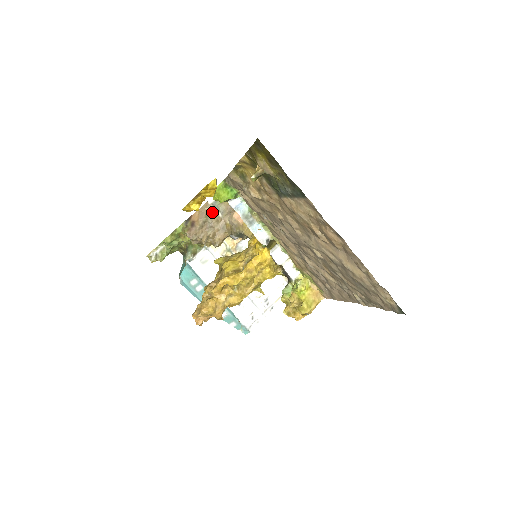
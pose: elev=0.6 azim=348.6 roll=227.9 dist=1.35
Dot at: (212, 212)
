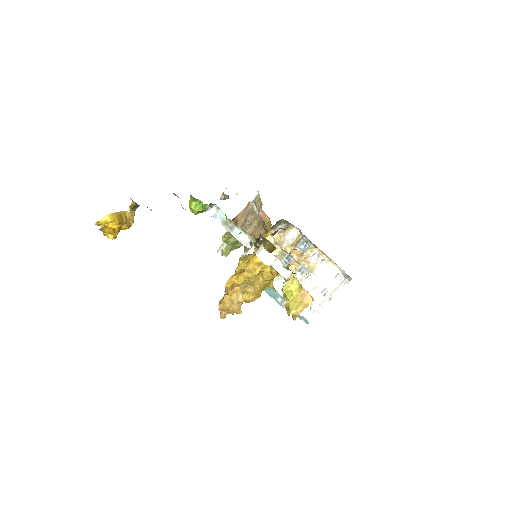
Dot at: (253, 210)
